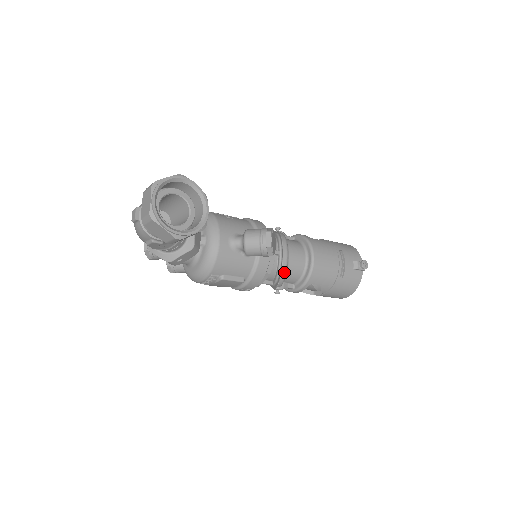
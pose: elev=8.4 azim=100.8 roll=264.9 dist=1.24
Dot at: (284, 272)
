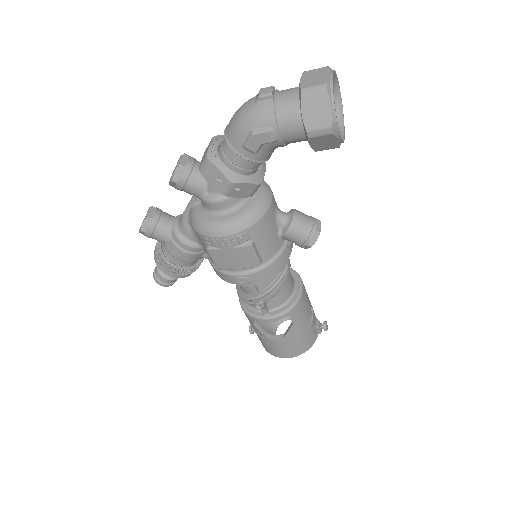
Dot at: (282, 284)
